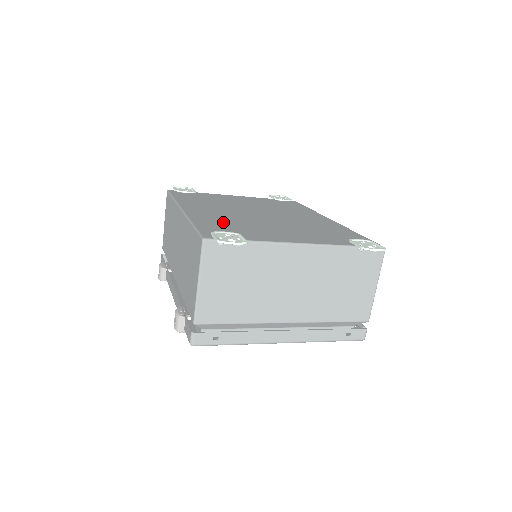
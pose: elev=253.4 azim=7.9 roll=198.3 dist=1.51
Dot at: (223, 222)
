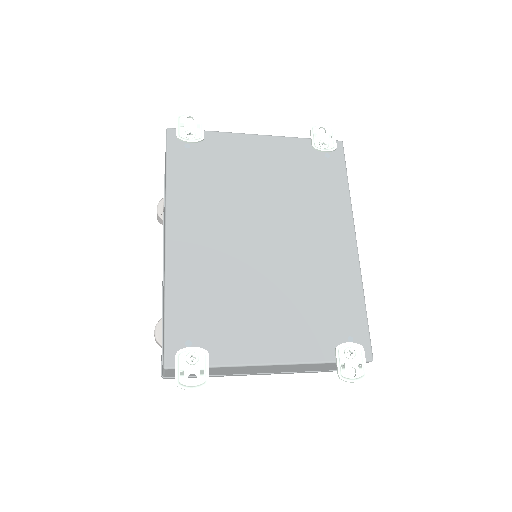
Dot at: (204, 292)
